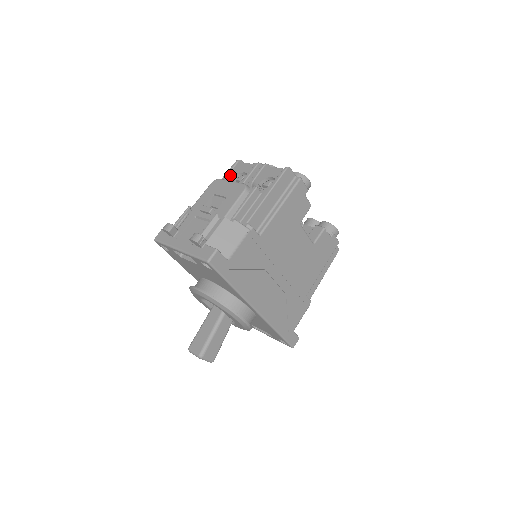
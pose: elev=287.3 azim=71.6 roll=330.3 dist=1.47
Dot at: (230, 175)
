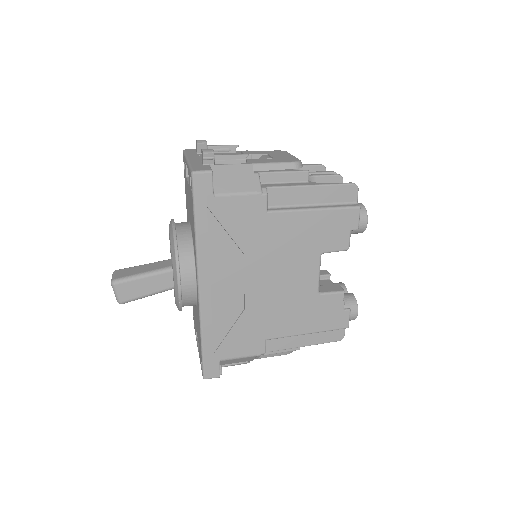
Dot at: (303, 168)
